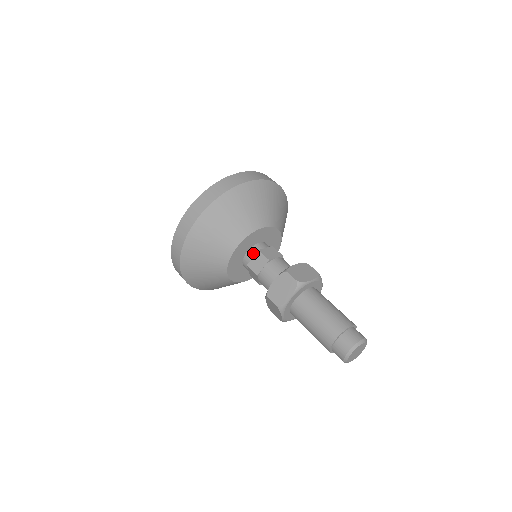
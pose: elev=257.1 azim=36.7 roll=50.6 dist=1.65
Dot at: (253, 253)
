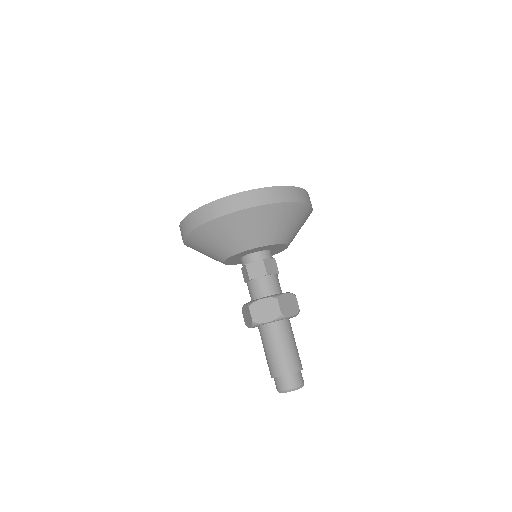
Dot at: (257, 258)
